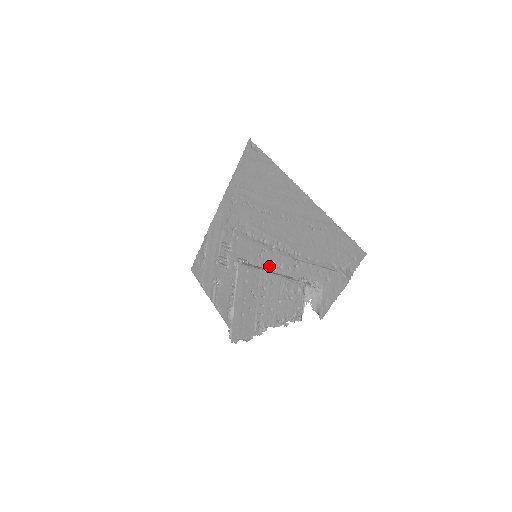
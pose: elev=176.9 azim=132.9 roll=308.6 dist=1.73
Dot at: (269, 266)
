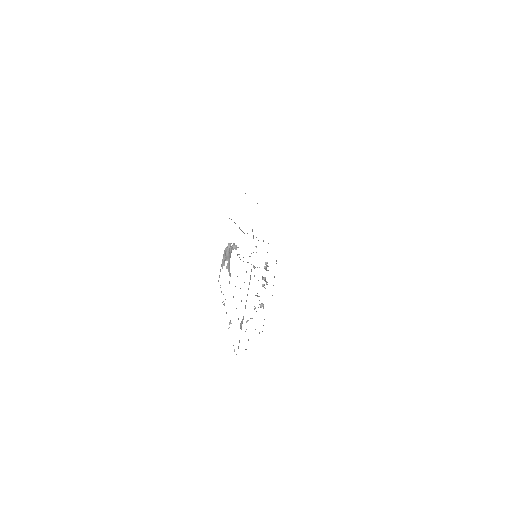
Dot at: occluded
